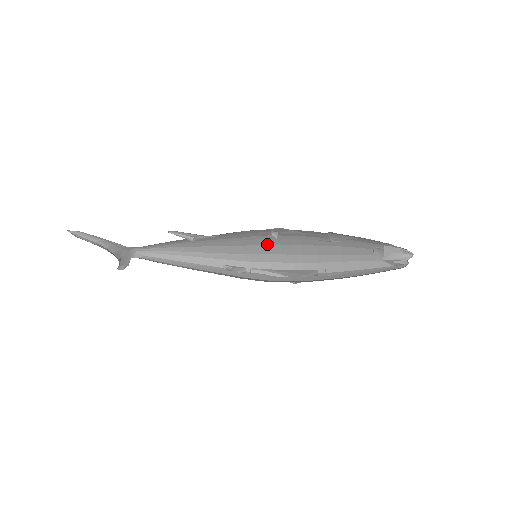
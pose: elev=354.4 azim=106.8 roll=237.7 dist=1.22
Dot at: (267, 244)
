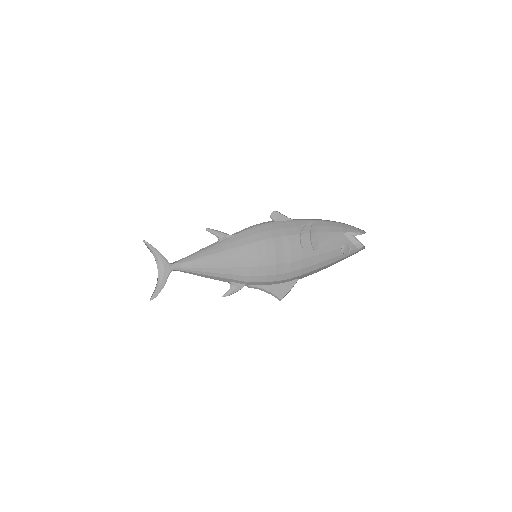
Dot at: (267, 265)
